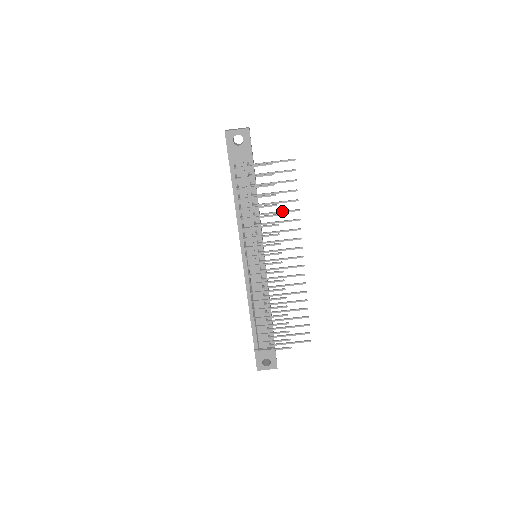
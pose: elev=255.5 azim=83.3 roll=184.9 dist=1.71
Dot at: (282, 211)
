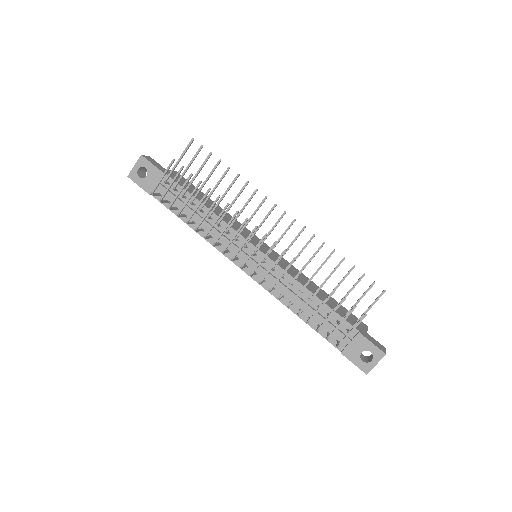
Dot at: (225, 191)
